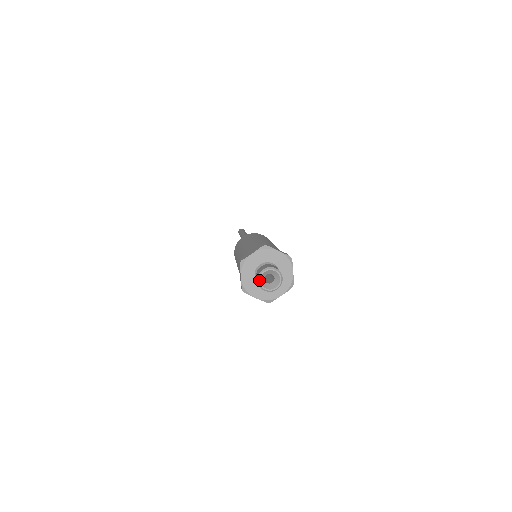
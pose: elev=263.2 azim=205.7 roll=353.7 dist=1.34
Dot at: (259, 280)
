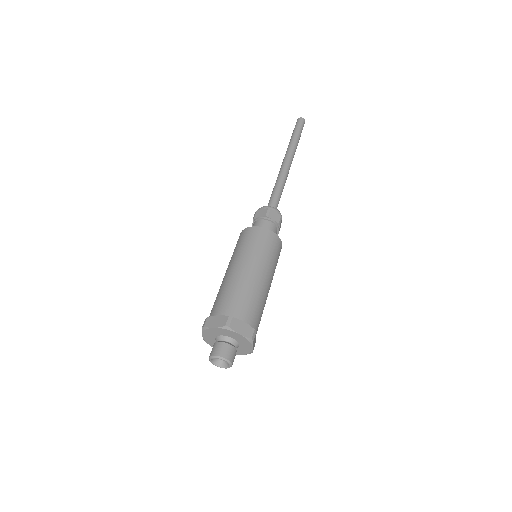
Dot at: (210, 360)
